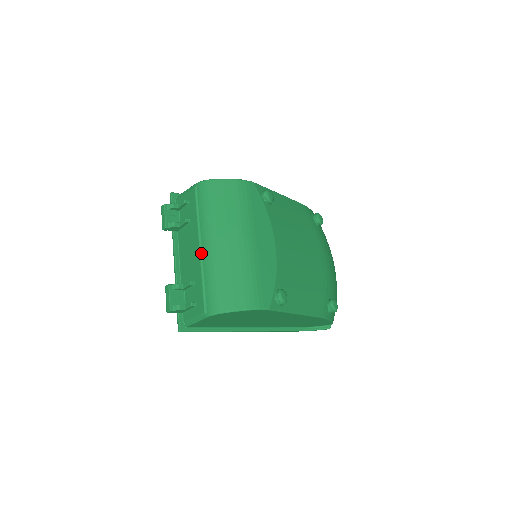
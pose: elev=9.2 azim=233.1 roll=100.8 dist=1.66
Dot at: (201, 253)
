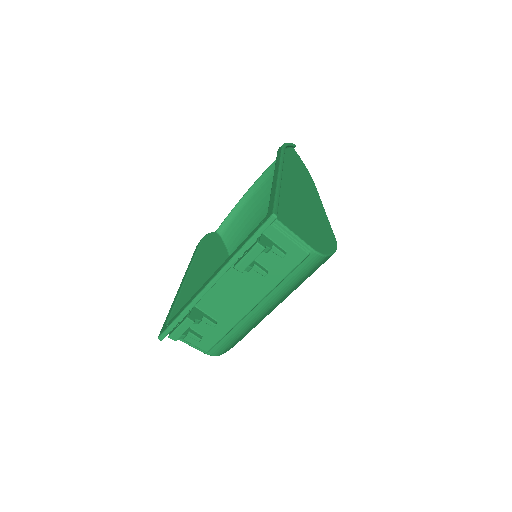
Dot at: (250, 312)
